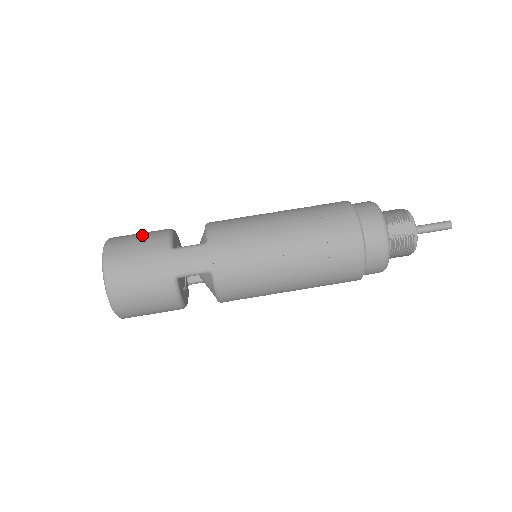
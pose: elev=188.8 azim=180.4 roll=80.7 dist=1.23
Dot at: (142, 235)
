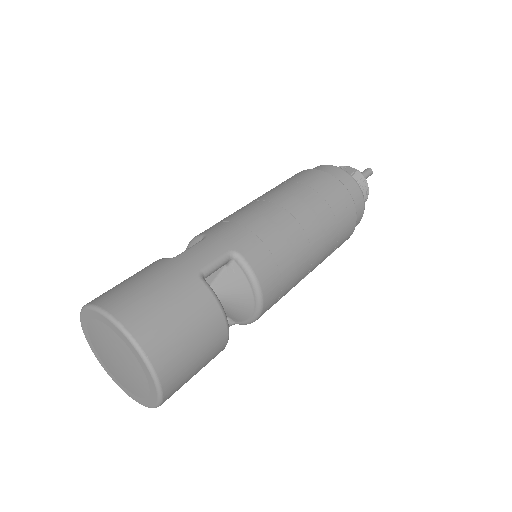
Dot at: occluded
